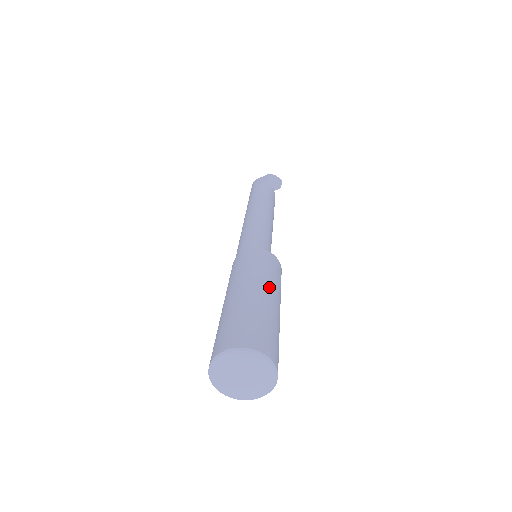
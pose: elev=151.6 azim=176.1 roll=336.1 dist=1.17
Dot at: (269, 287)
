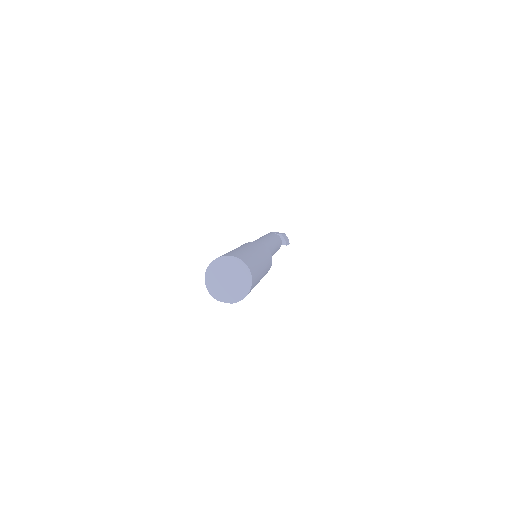
Dot at: (264, 260)
